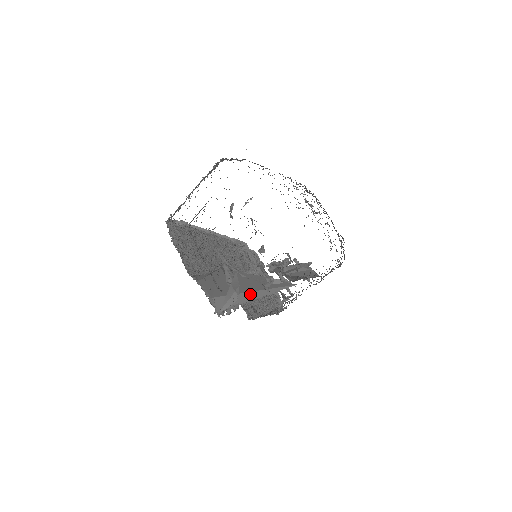
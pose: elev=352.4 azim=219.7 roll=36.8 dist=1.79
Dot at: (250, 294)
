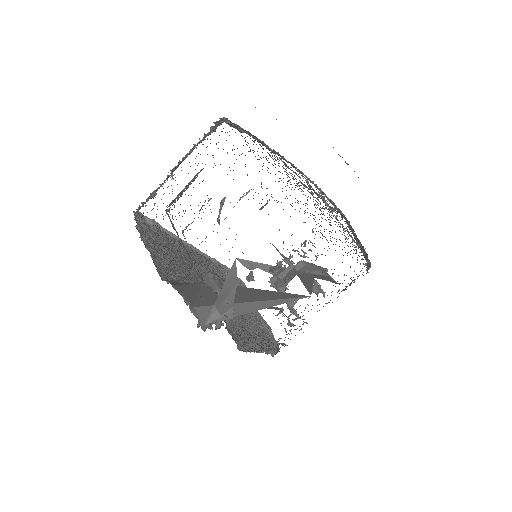
Dot at: (248, 305)
